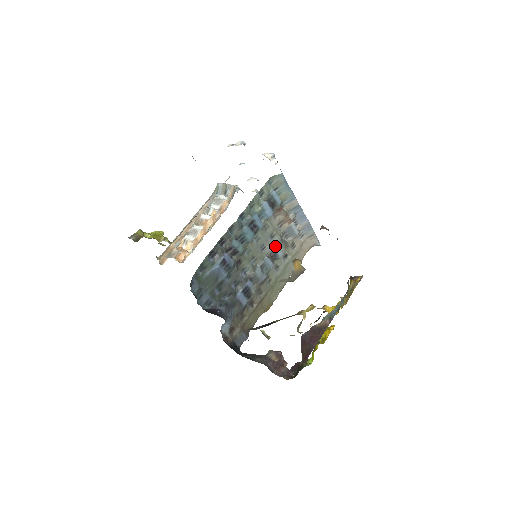
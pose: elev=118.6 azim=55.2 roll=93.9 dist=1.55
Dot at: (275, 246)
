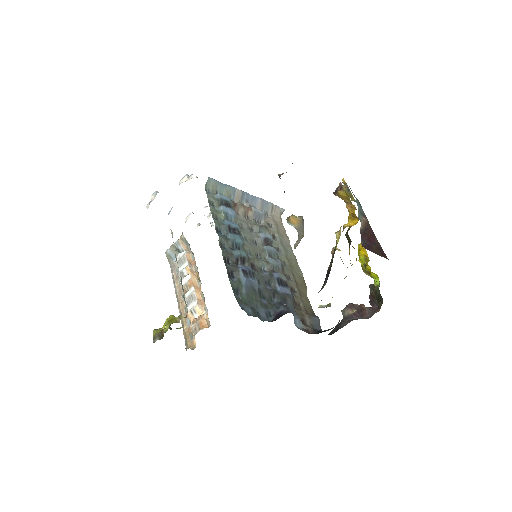
Dot at: (261, 234)
